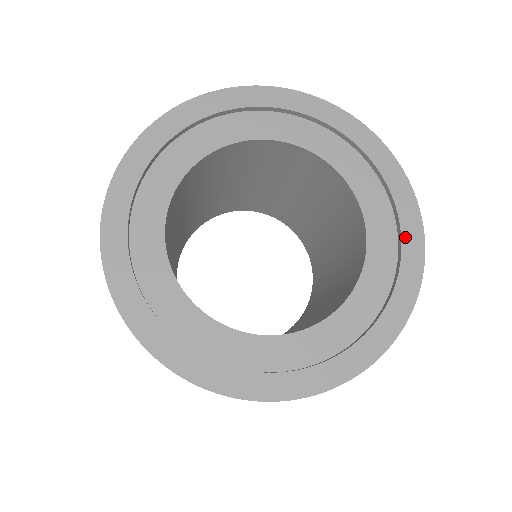
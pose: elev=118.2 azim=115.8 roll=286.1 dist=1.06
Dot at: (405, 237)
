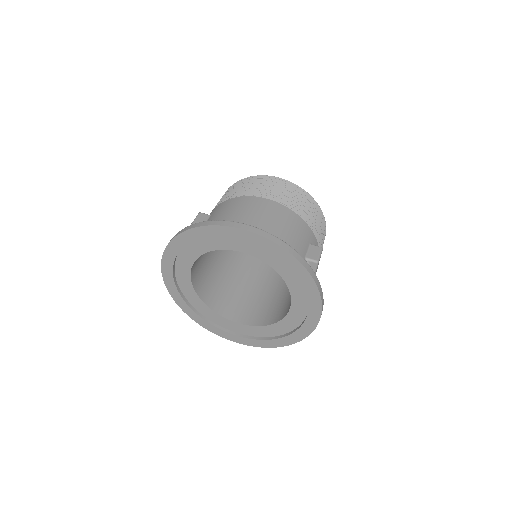
Dot at: (297, 332)
